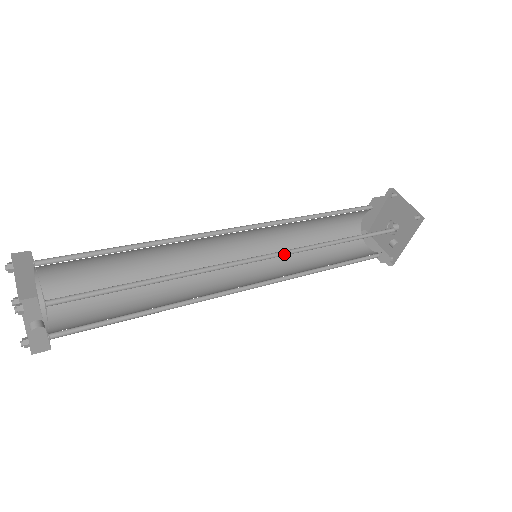
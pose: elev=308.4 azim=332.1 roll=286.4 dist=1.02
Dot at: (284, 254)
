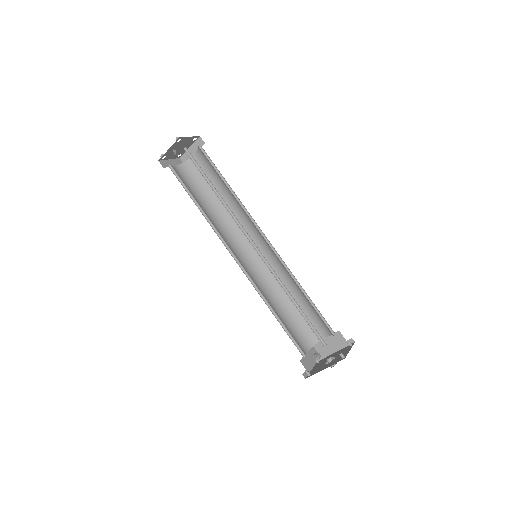
Dot at: (264, 261)
